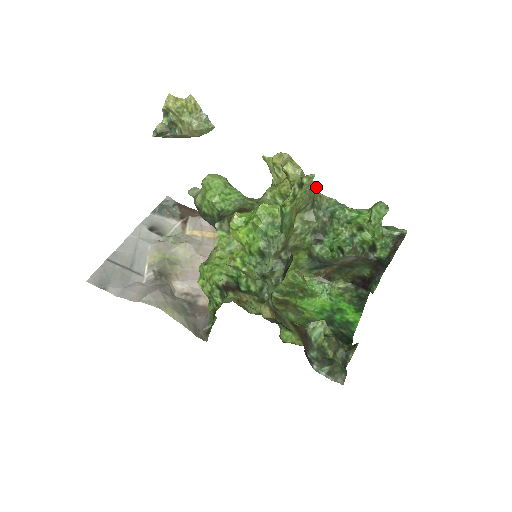
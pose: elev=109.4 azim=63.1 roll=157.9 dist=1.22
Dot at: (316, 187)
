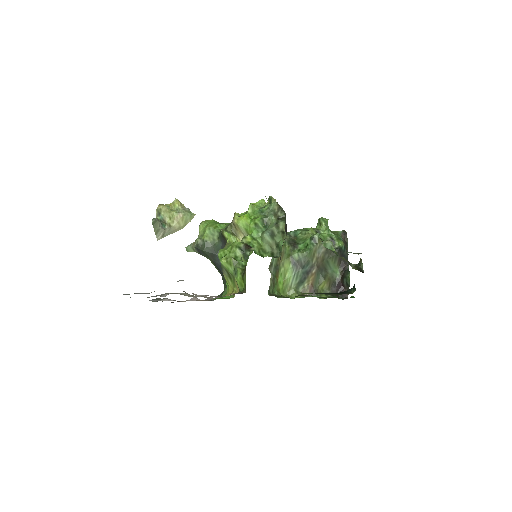
Dot at: occluded
